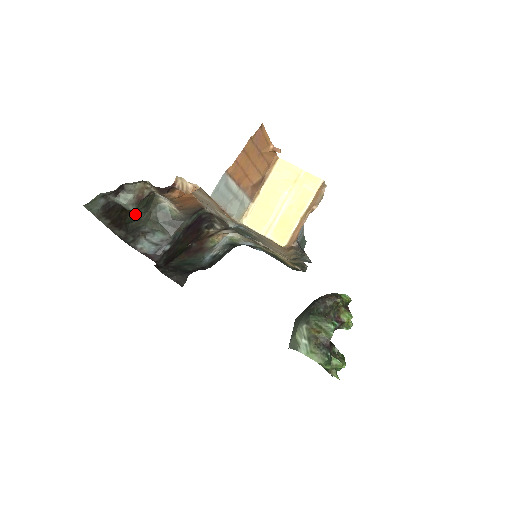
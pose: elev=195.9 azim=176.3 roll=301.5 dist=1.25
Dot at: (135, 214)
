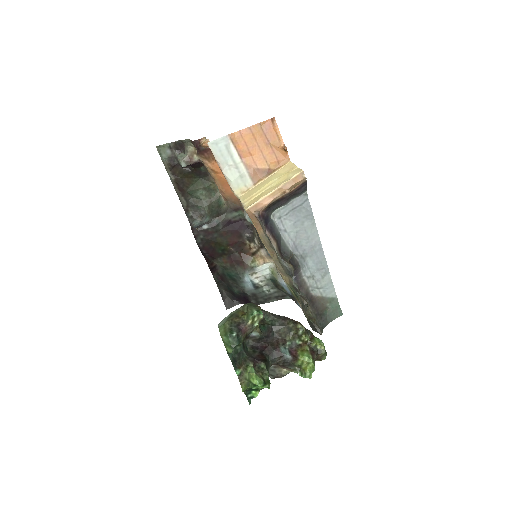
Dot at: (197, 190)
